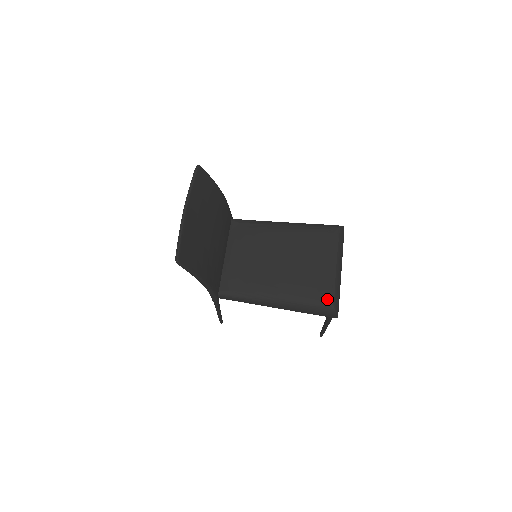
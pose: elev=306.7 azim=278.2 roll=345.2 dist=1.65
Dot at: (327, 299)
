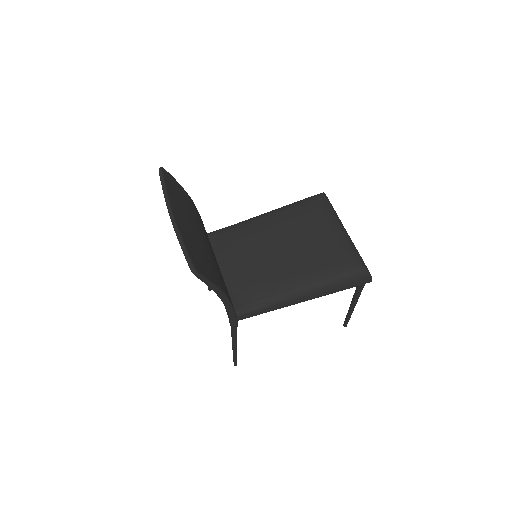
Dot at: (354, 264)
